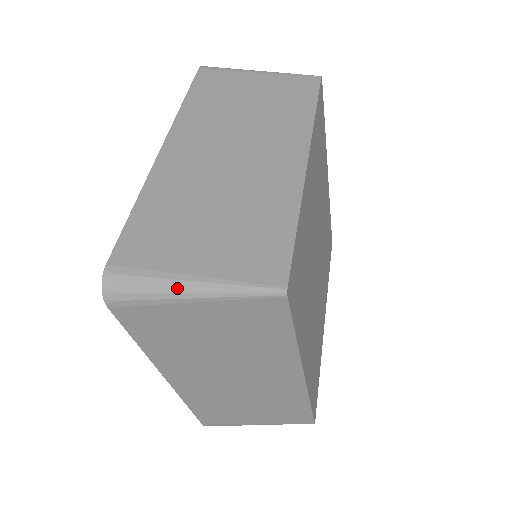
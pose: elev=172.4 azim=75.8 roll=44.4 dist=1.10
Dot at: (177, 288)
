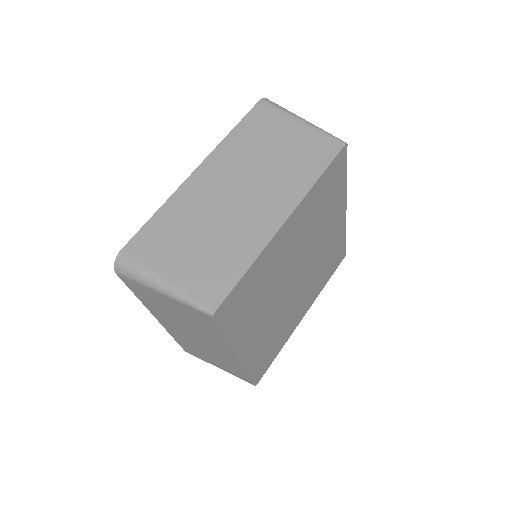
Dot at: (154, 283)
